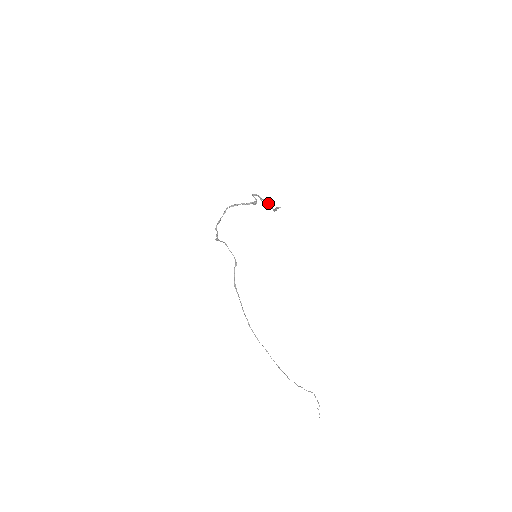
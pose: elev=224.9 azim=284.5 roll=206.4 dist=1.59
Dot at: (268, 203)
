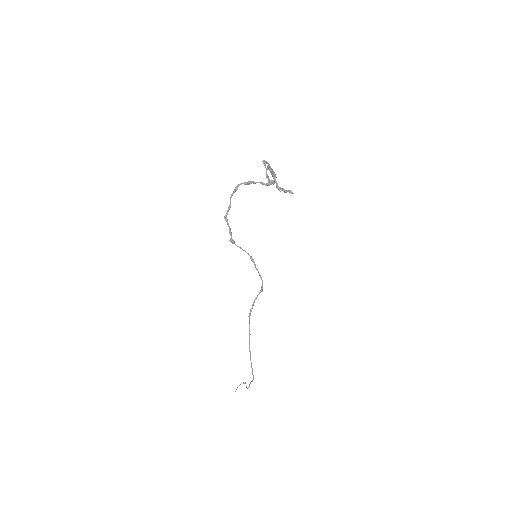
Dot at: (273, 175)
